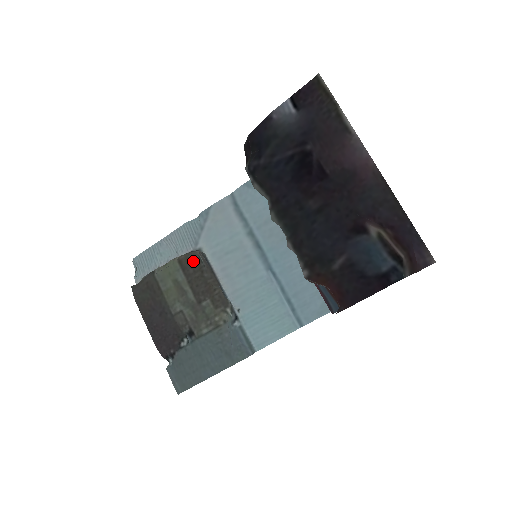
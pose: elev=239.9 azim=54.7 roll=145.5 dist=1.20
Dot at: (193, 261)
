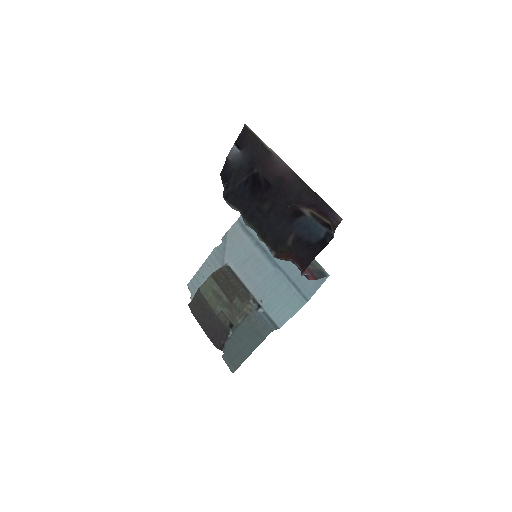
Dot at: (221, 273)
